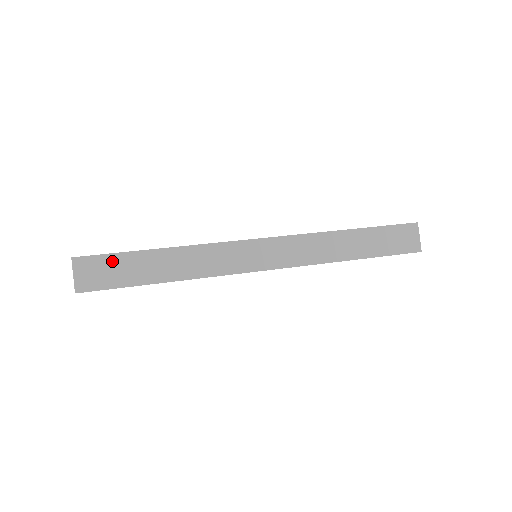
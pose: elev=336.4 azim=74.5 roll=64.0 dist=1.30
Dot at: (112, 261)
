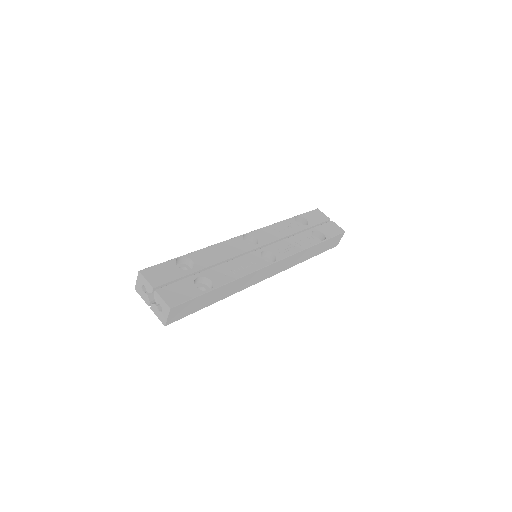
Dot at: (193, 302)
